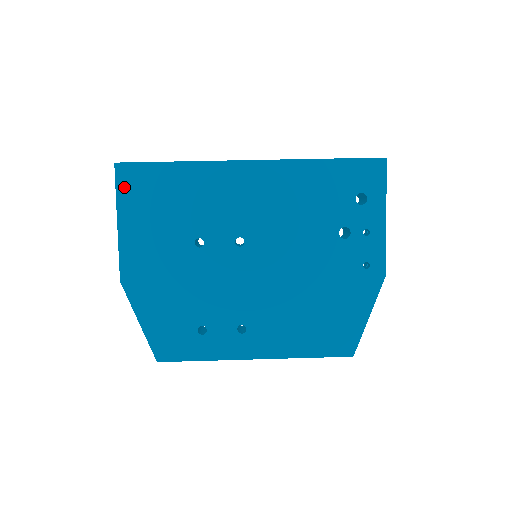
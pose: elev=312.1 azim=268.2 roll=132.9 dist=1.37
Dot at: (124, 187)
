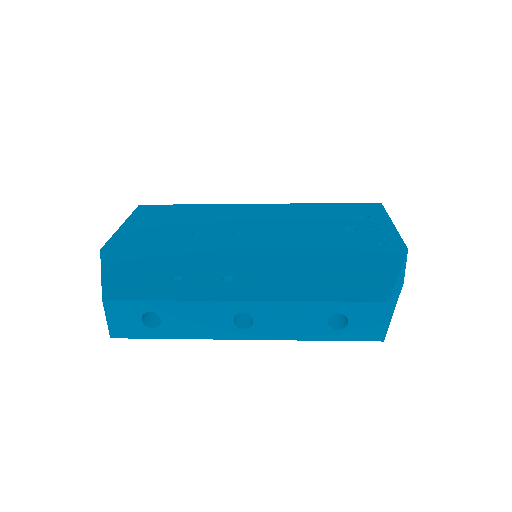
Dot at: (140, 212)
